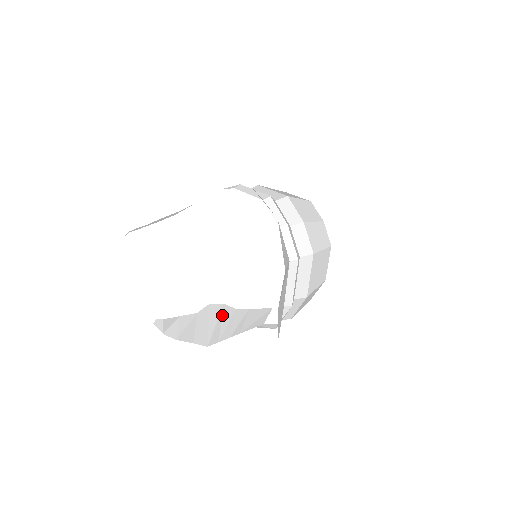
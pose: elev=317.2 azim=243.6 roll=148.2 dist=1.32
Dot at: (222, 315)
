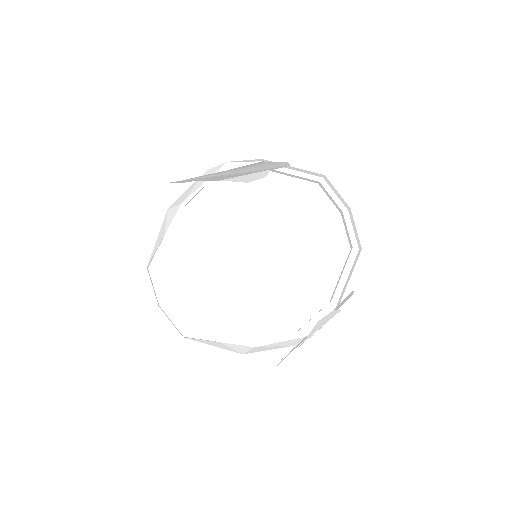
Dot at: occluded
